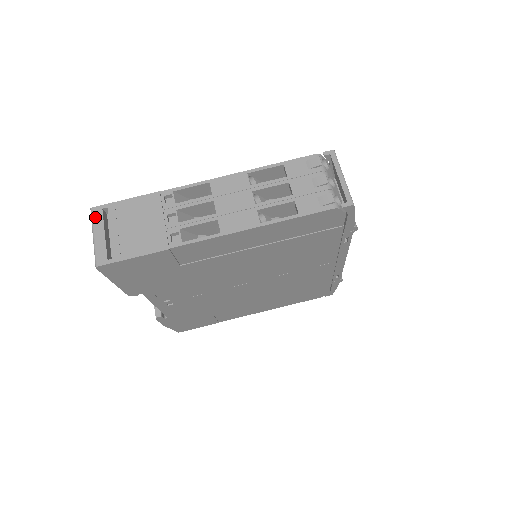
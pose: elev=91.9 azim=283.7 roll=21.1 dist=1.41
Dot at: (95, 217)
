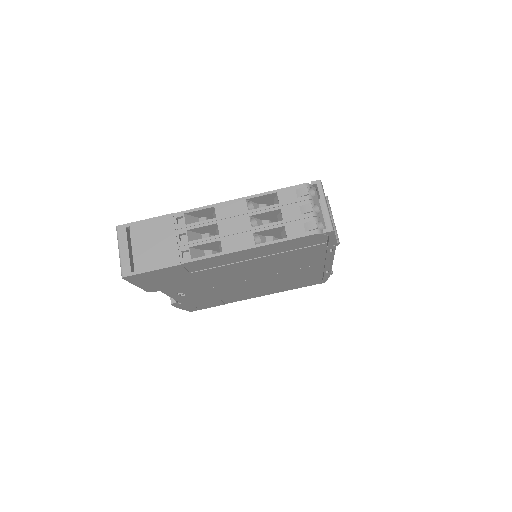
Dot at: (120, 234)
